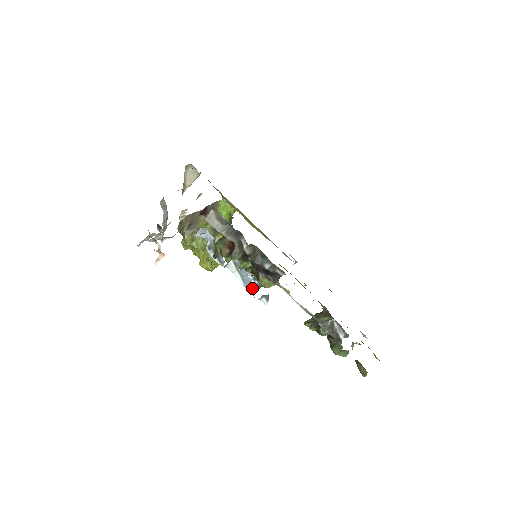
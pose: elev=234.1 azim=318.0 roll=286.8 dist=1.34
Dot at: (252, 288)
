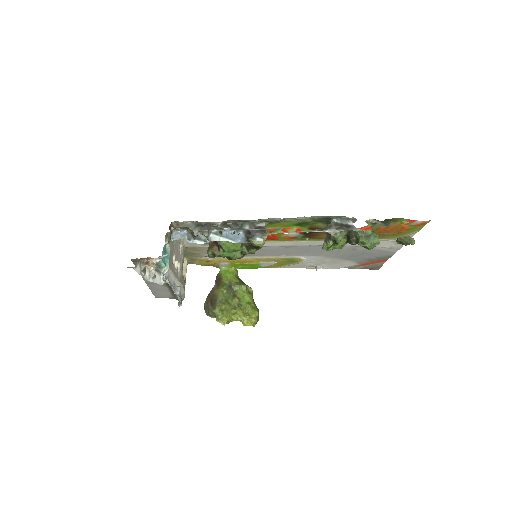
Dot at: (242, 239)
